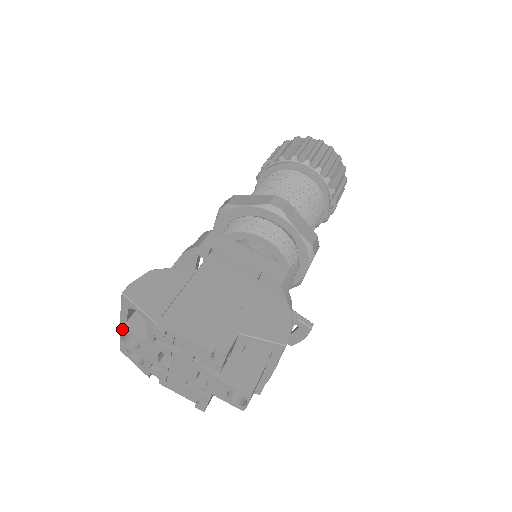
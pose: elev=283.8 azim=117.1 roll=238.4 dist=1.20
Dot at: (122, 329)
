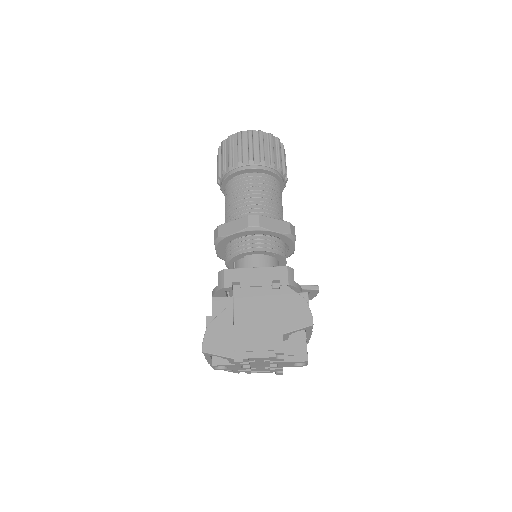
Dot at: (212, 366)
